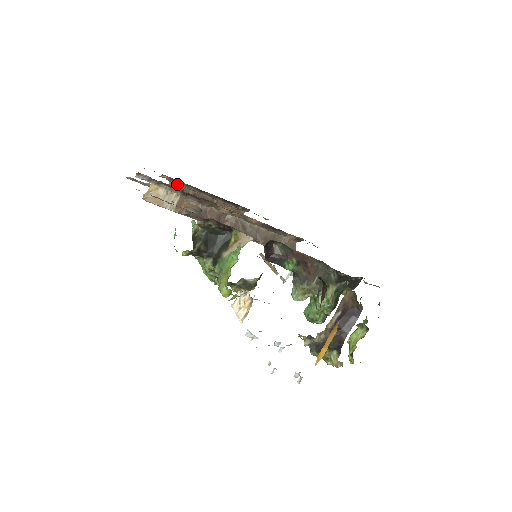
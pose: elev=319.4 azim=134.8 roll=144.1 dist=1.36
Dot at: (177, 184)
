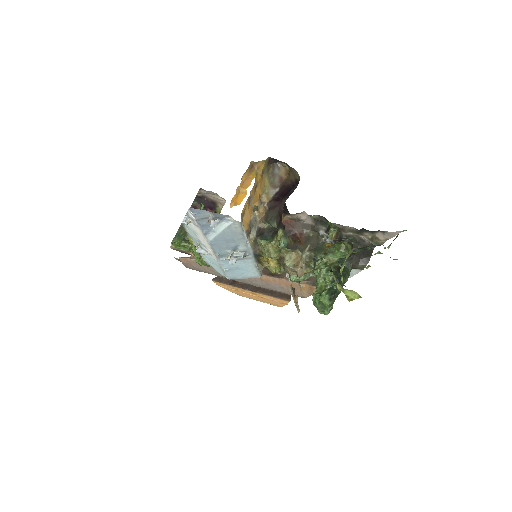
Dot at: occluded
